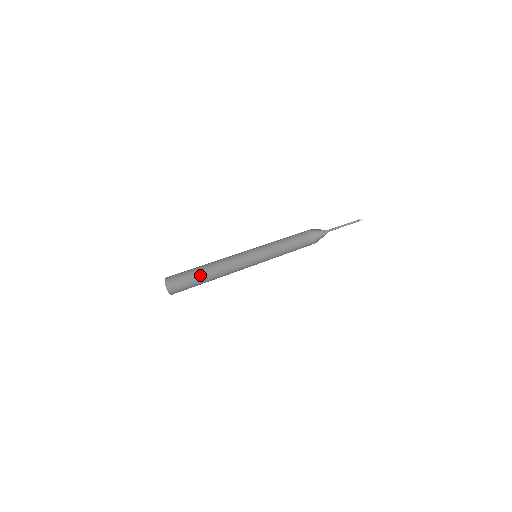
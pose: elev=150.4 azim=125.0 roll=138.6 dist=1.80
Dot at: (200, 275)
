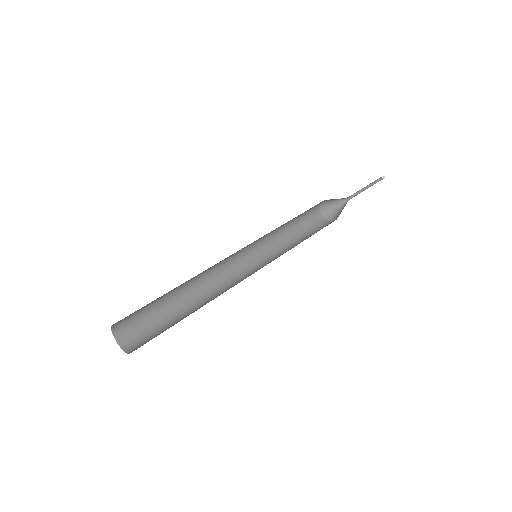
Dot at: (169, 299)
